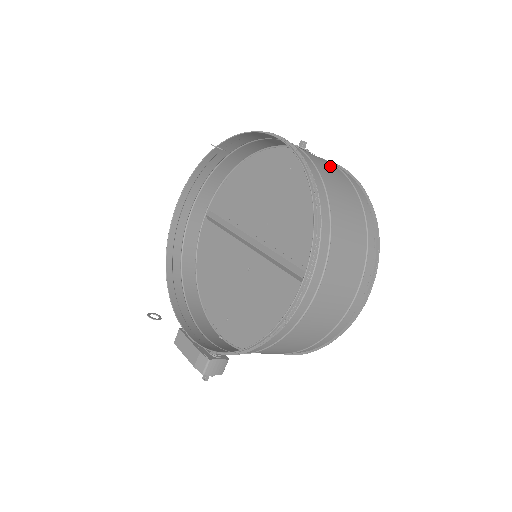
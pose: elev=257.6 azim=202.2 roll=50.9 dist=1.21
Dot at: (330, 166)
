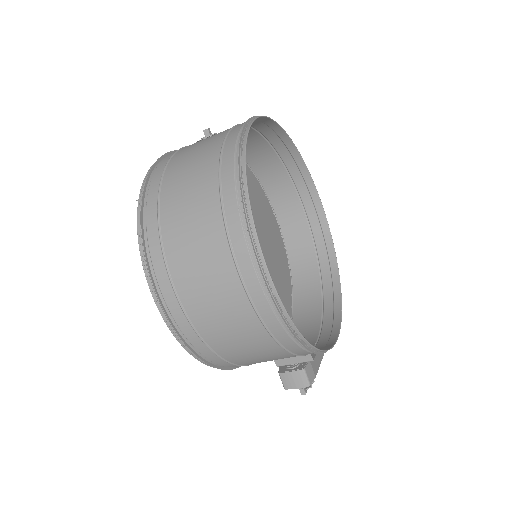
Dot at: (208, 141)
